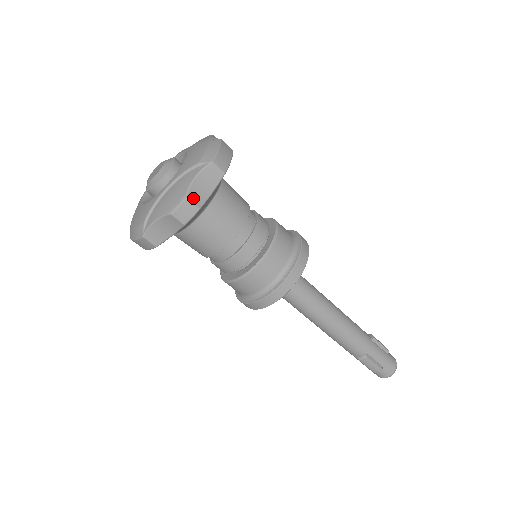
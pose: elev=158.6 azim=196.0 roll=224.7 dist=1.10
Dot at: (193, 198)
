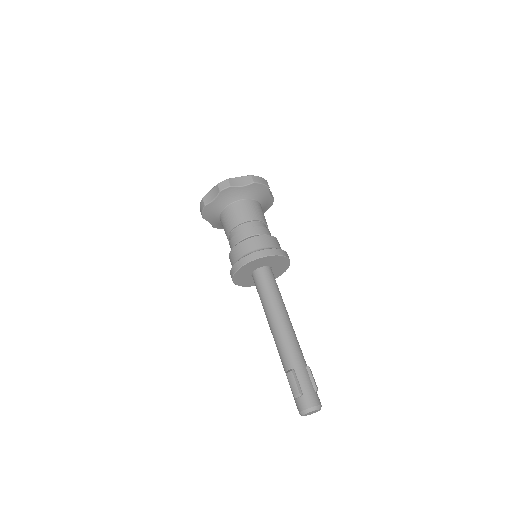
Dot at: (231, 181)
